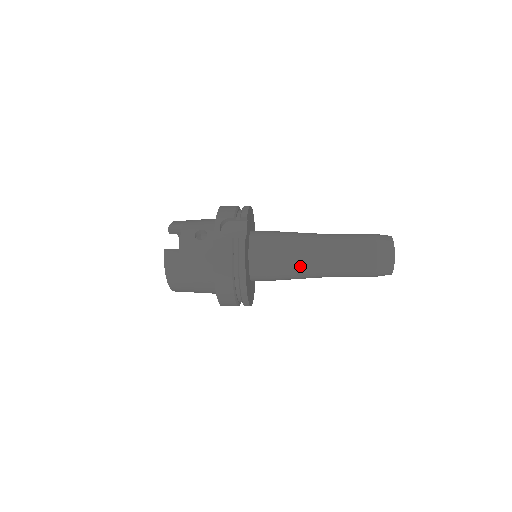
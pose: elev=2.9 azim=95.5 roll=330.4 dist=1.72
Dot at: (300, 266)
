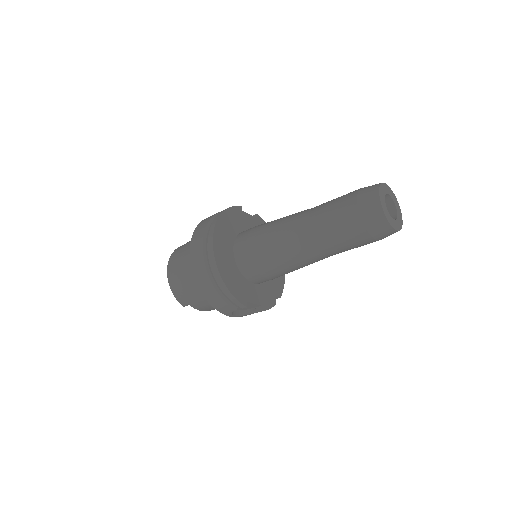
Dot at: (280, 222)
